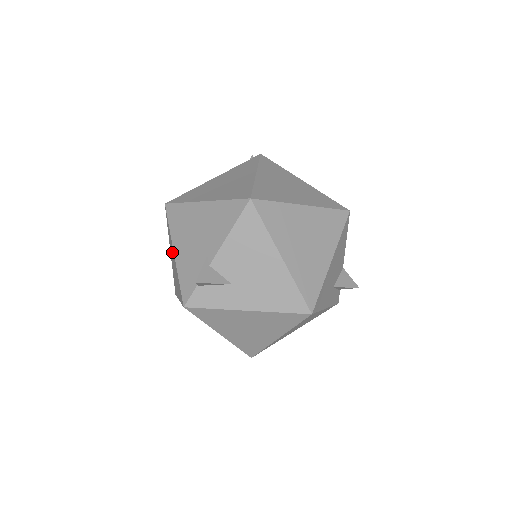
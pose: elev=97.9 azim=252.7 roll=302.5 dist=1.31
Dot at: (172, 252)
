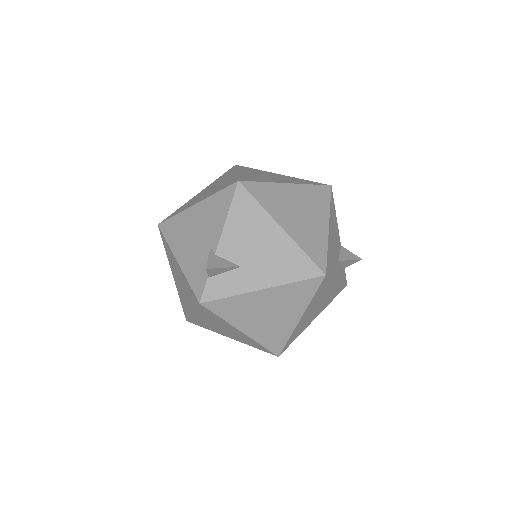
Dot at: (175, 266)
